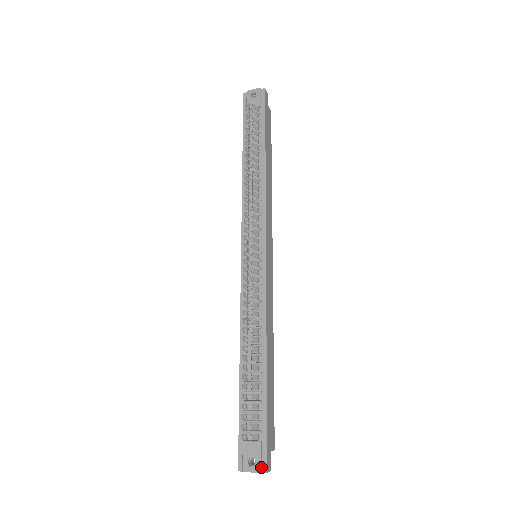
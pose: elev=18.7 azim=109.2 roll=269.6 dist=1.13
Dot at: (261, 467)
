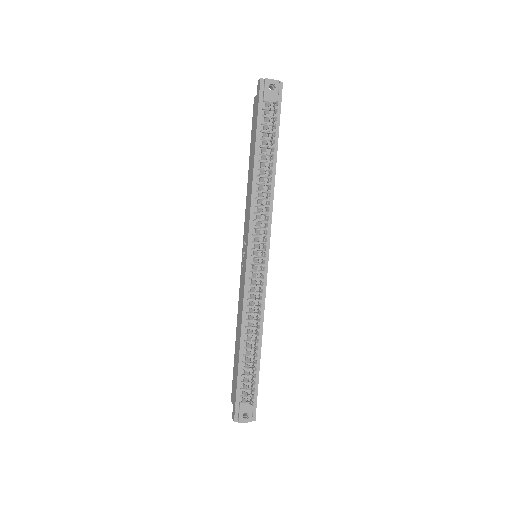
Dot at: (252, 418)
